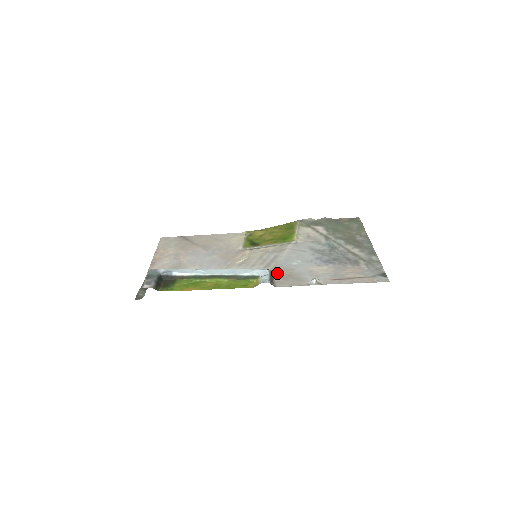
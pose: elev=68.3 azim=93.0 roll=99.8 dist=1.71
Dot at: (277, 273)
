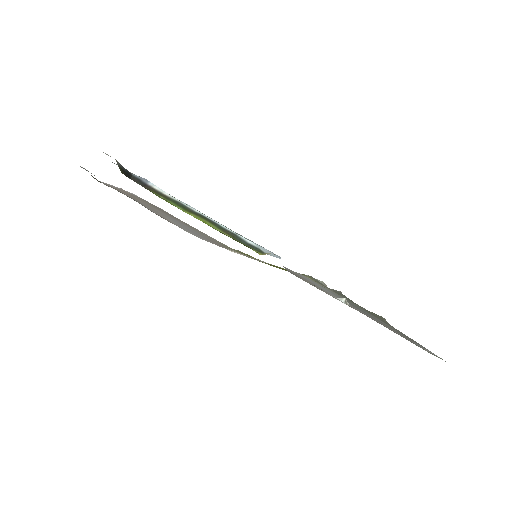
Dot at: (289, 270)
